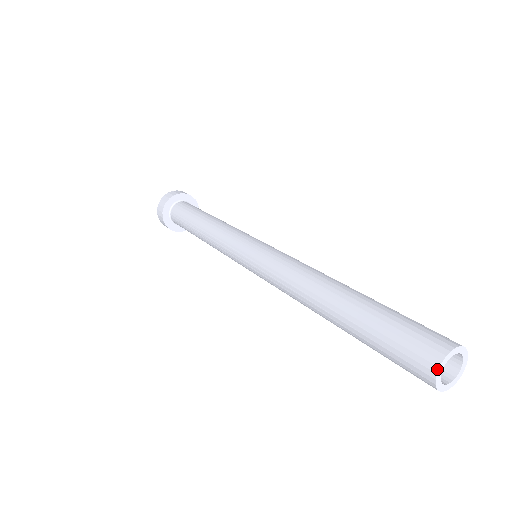
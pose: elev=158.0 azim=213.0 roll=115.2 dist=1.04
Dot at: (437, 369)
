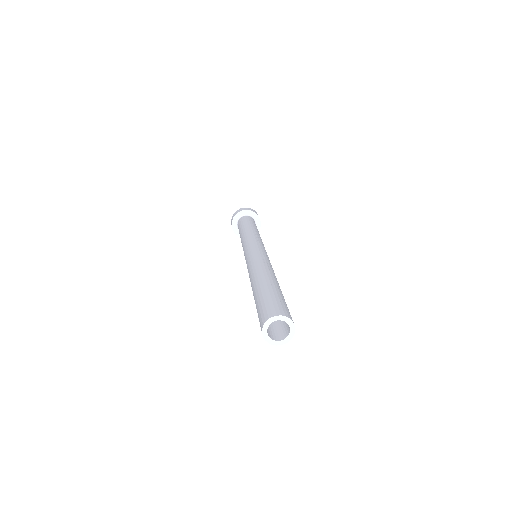
Dot at: (262, 330)
